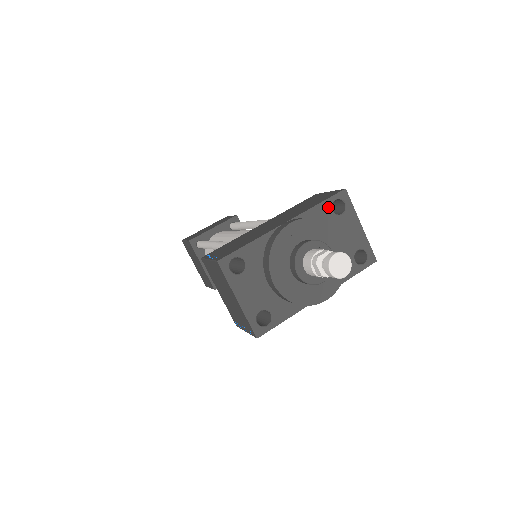
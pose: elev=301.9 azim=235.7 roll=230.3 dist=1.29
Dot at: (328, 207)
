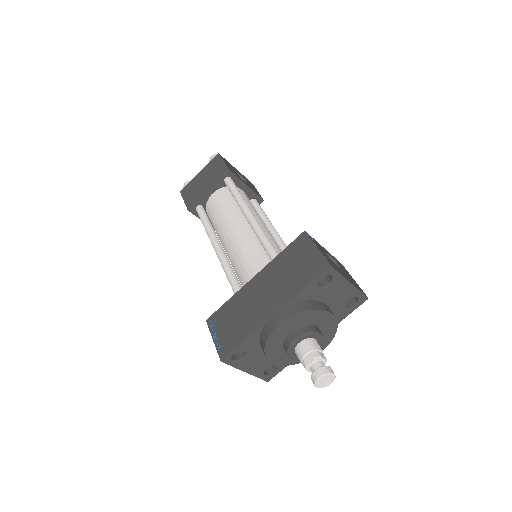
Dot at: (314, 286)
